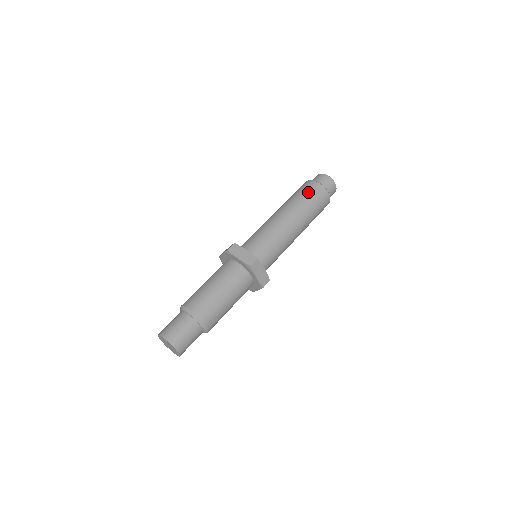
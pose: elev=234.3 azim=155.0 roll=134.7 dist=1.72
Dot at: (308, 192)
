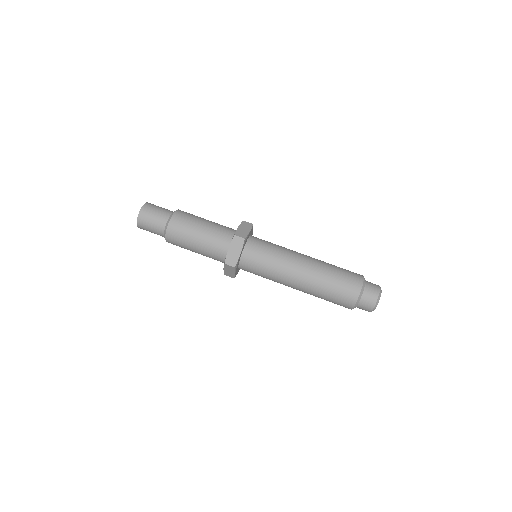
Dot at: (346, 272)
